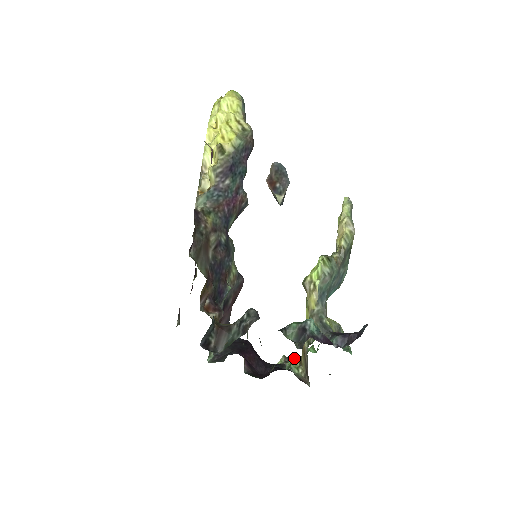
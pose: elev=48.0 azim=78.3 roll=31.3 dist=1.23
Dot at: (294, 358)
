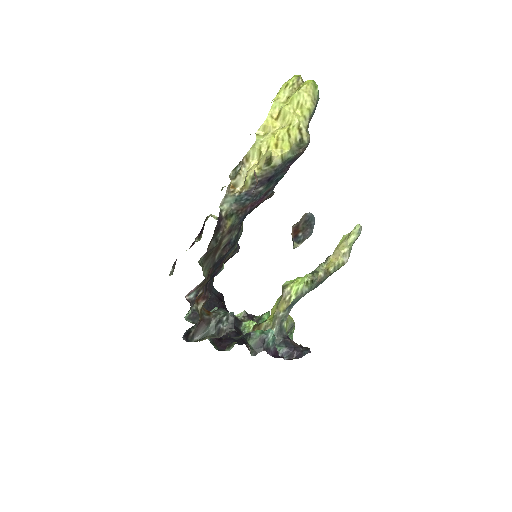
Dot at: (251, 321)
